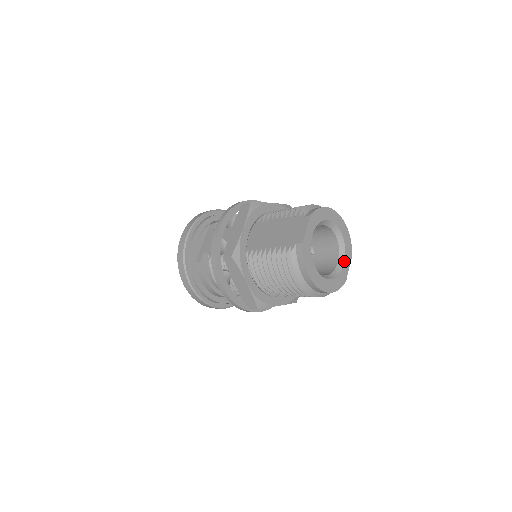
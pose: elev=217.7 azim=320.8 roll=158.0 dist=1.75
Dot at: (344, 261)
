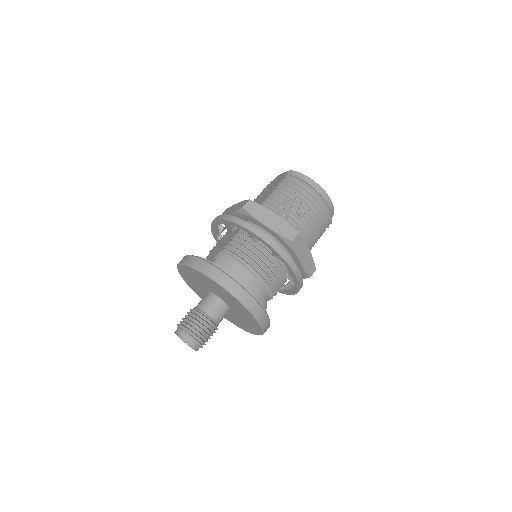
Dot at: occluded
